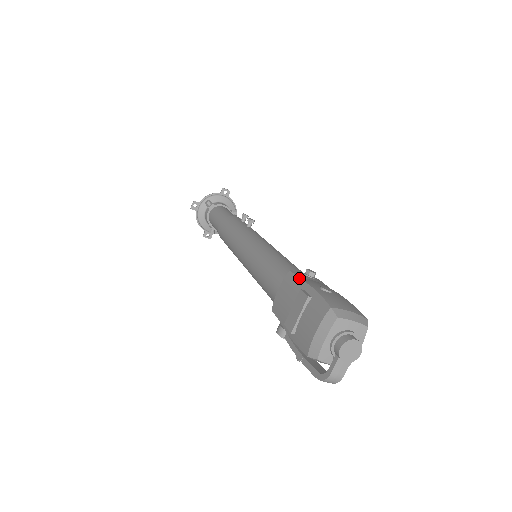
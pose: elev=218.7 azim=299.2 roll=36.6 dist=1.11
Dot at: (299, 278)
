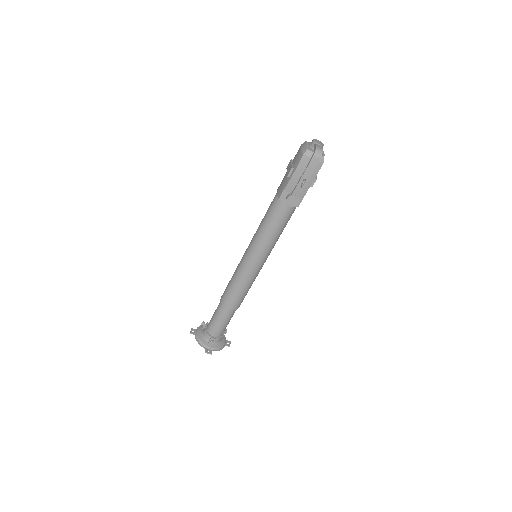
Dot at: occluded
